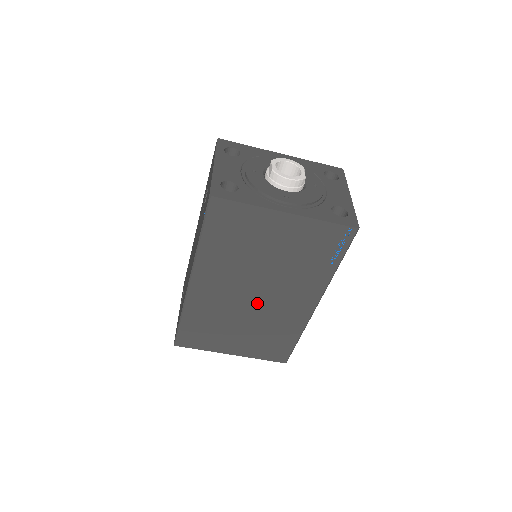
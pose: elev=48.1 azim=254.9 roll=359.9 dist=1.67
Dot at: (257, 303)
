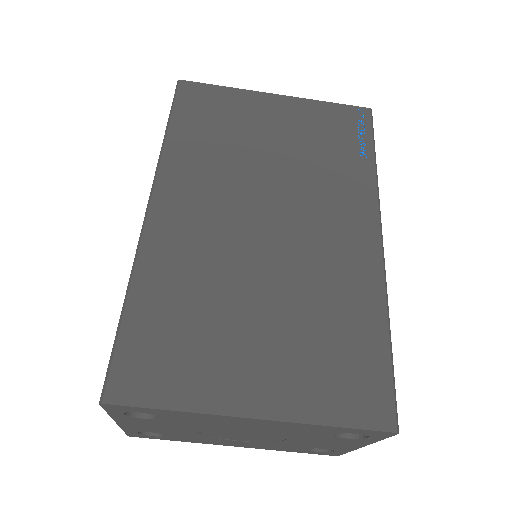
Dot at: (276, 241)
